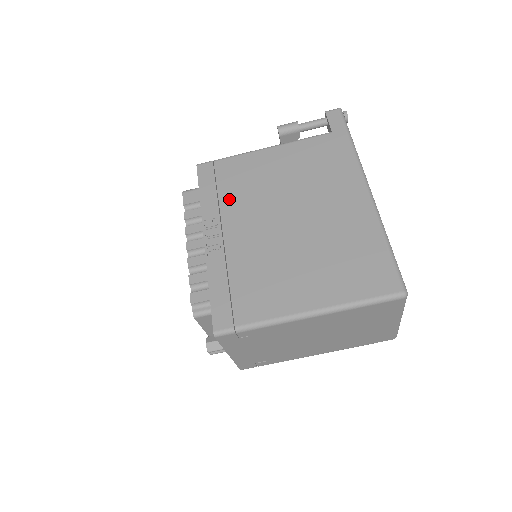
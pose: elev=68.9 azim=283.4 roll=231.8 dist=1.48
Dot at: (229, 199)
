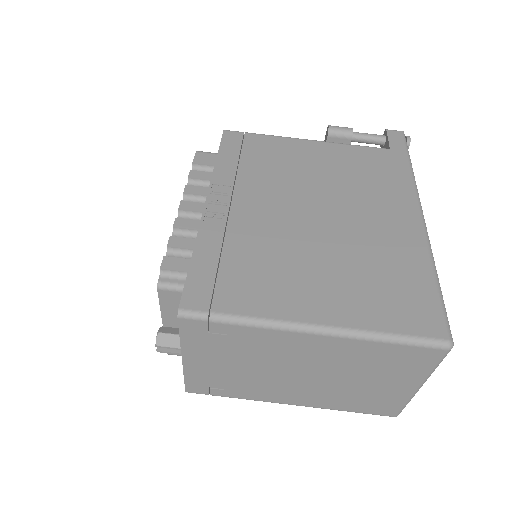
Dot at: (251, 172)
